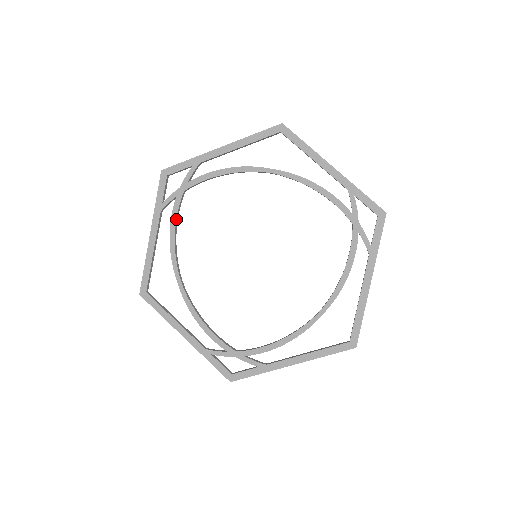
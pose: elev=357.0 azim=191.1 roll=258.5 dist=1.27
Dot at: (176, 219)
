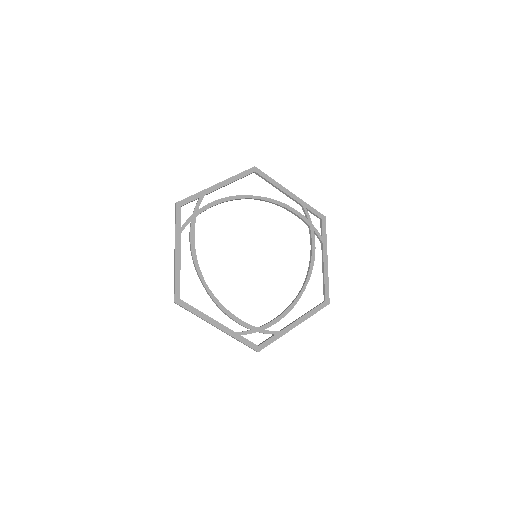
Dot at: (194, 238)
